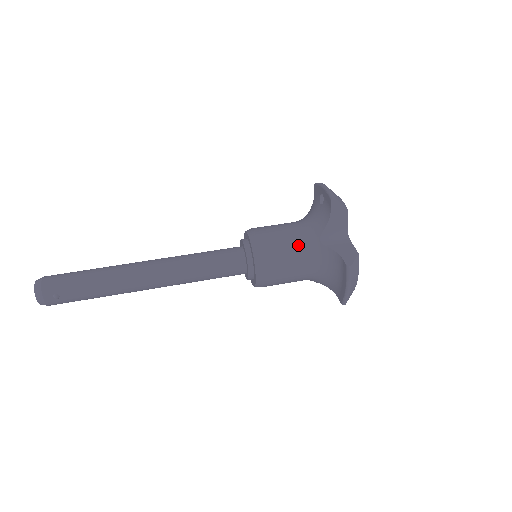
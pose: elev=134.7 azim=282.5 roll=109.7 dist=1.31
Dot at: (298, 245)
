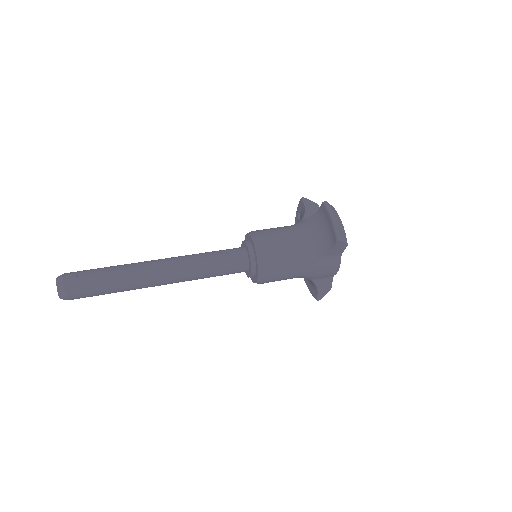
Dot at: (286, 227)
